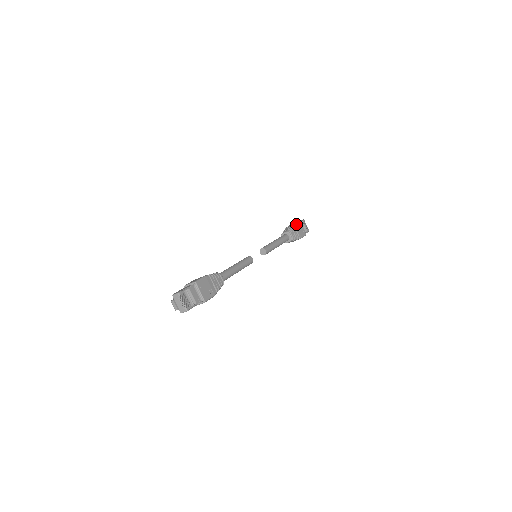
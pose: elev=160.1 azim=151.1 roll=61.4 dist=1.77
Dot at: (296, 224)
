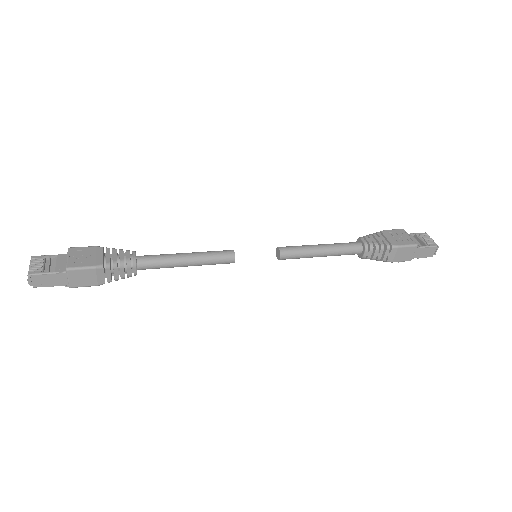
Dot at: (387, 230)
